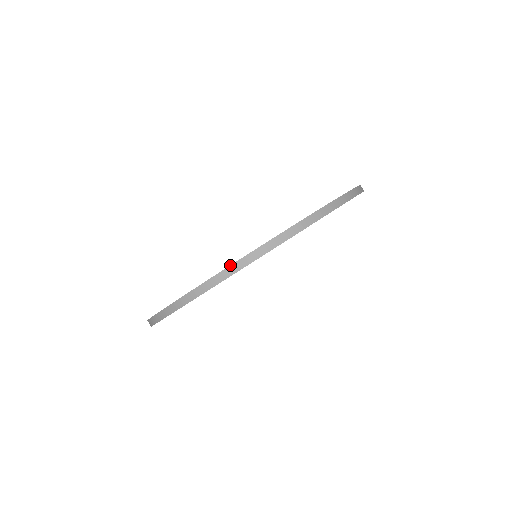
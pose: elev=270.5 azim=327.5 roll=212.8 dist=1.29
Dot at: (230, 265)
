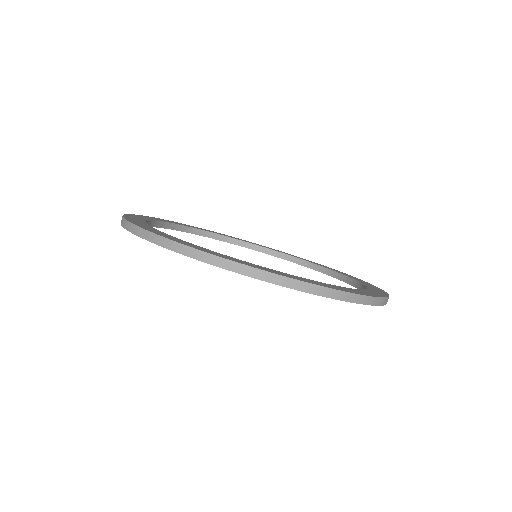
Dot at: (281, 275)
